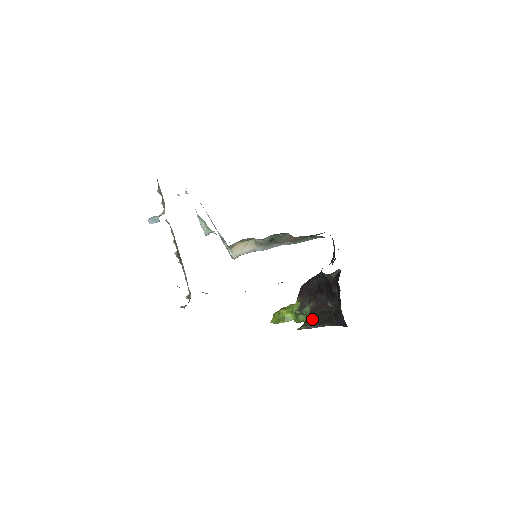
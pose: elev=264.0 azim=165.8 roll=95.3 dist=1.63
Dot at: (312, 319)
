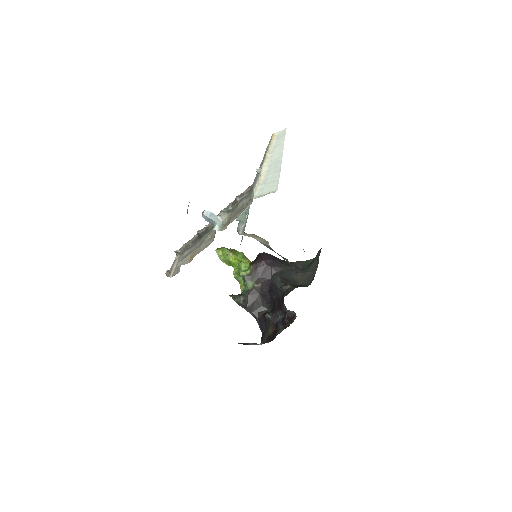
Dot at: (247, 299)
